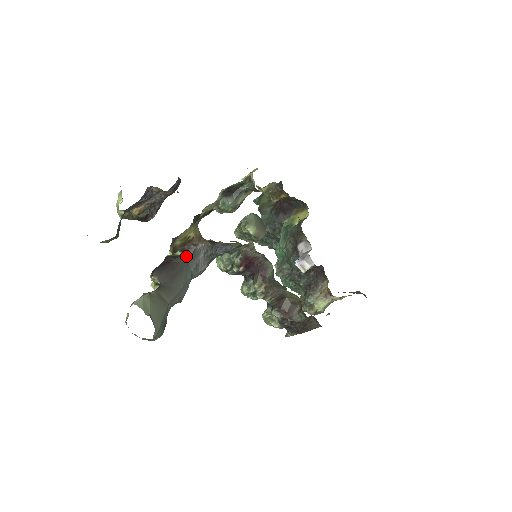
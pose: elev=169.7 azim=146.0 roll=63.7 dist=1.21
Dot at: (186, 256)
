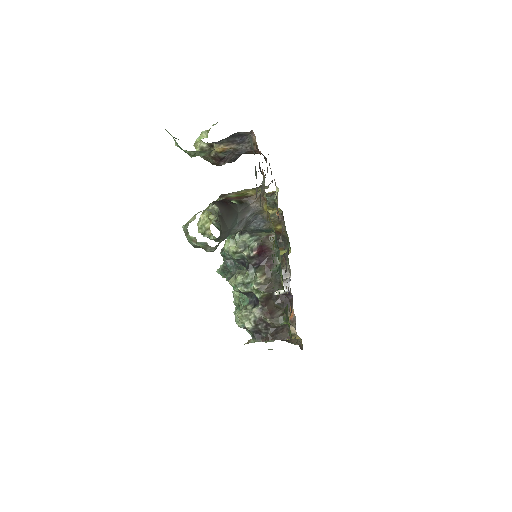
Dot at: (240, 207)
